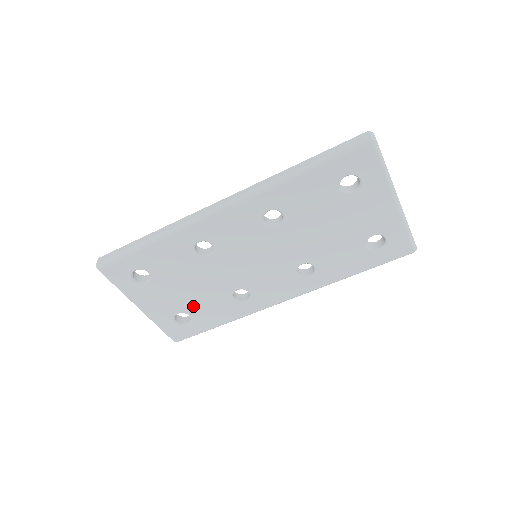
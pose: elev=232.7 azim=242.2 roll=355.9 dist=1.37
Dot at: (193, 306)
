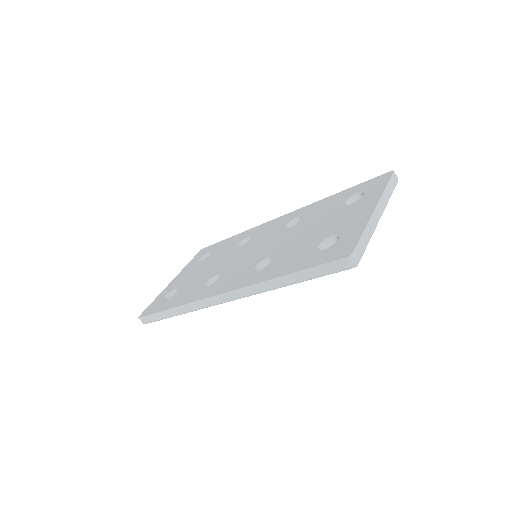
Dot at: occluded
